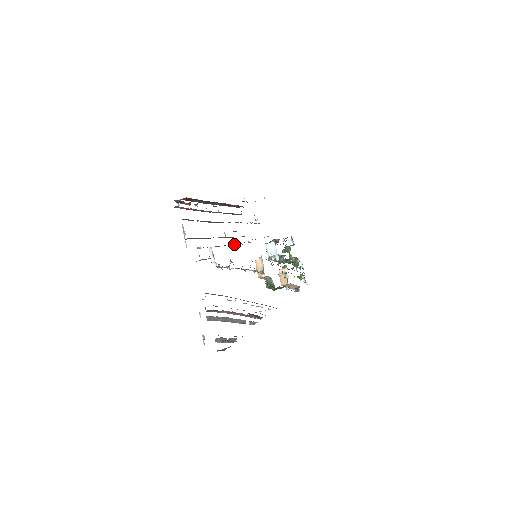
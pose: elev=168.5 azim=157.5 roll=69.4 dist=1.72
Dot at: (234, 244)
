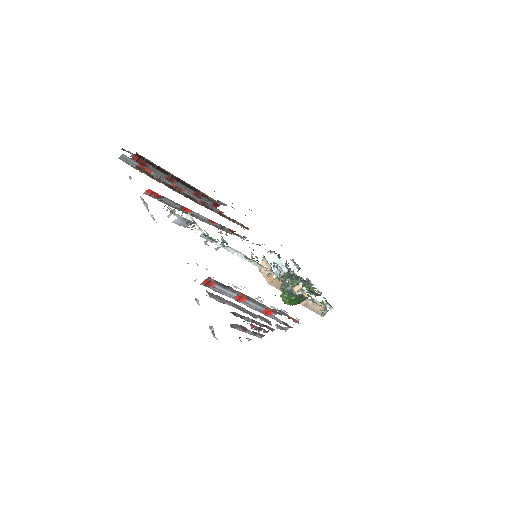
Dot at: (221, 233)
